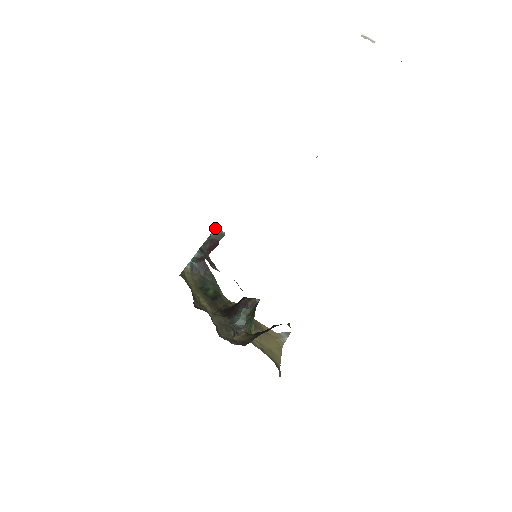
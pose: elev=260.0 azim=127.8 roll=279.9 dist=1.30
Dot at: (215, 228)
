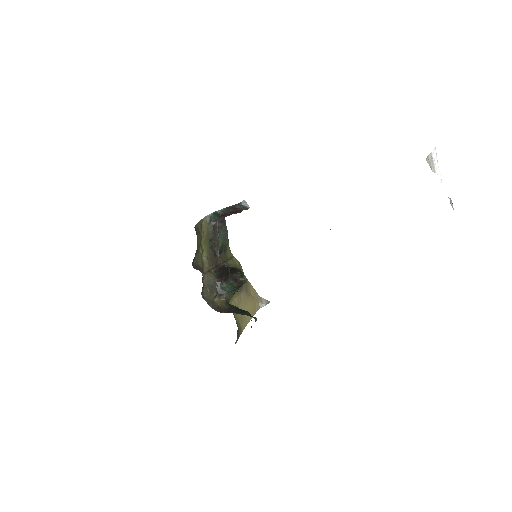
Dot at: (242, 201)
